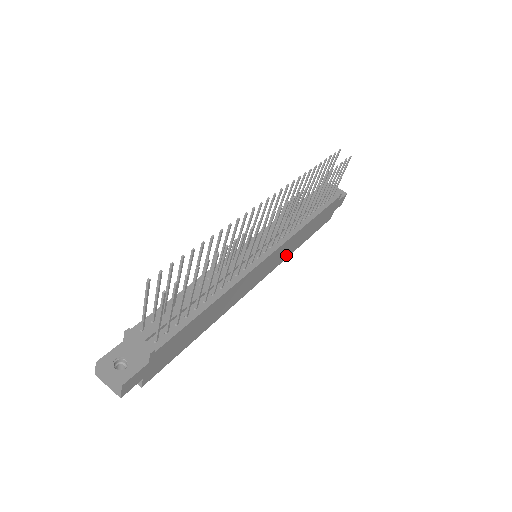
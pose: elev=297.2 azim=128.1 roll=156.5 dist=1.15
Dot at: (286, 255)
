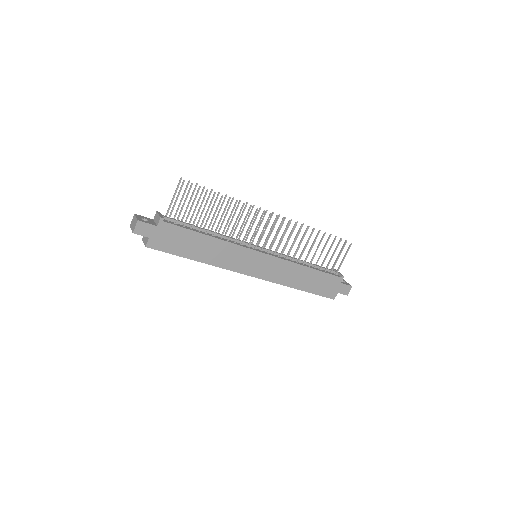
Dot at: (281, 280)
